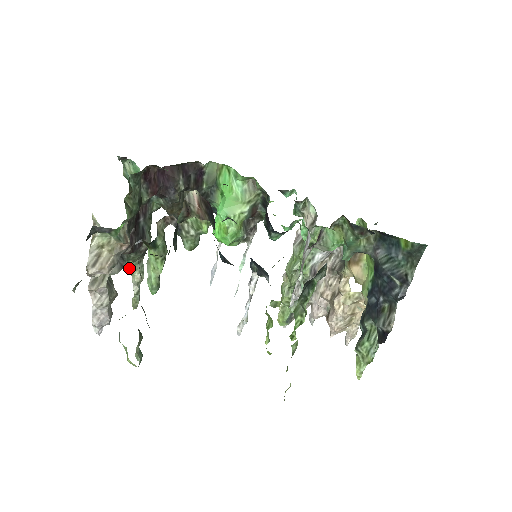
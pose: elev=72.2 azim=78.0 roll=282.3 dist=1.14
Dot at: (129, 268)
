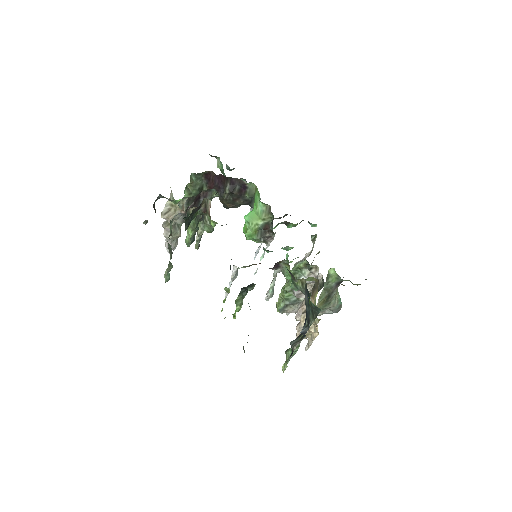
Dot at: occluded
